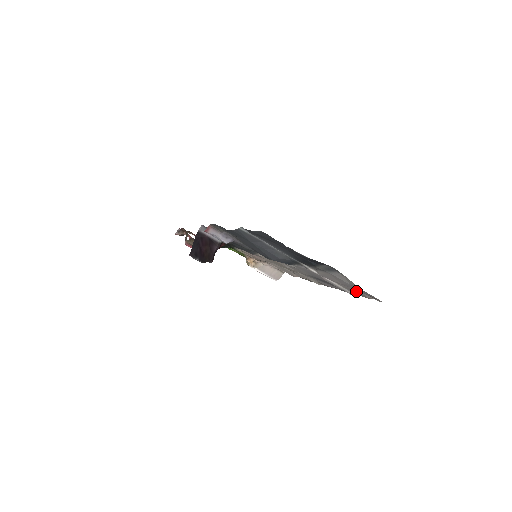
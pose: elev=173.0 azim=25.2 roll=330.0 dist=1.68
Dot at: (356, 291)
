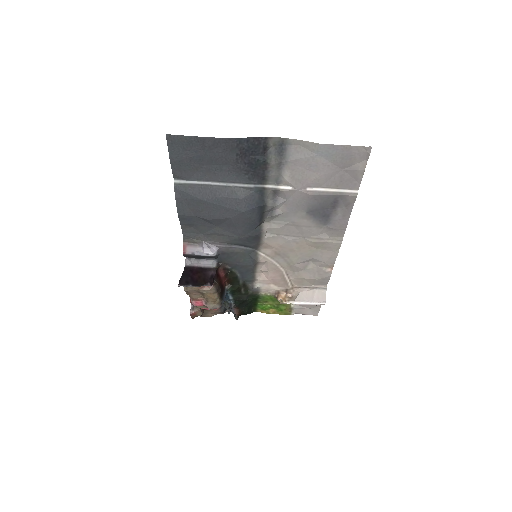
Dot at: (346, 176)
